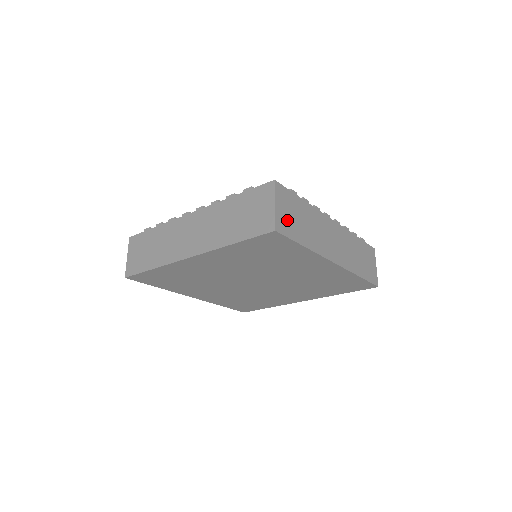
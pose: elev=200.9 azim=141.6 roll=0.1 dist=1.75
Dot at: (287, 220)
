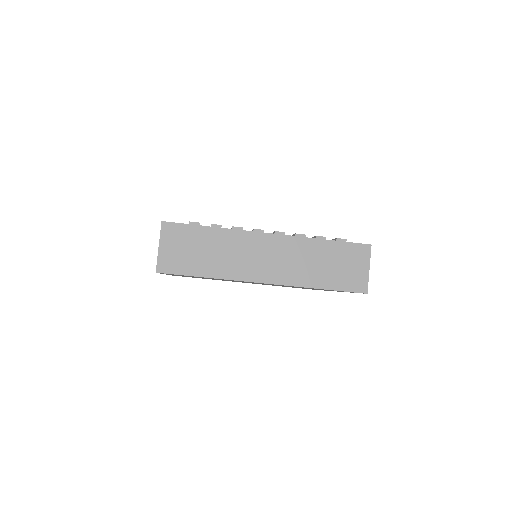
Dot at: (177, 257)
